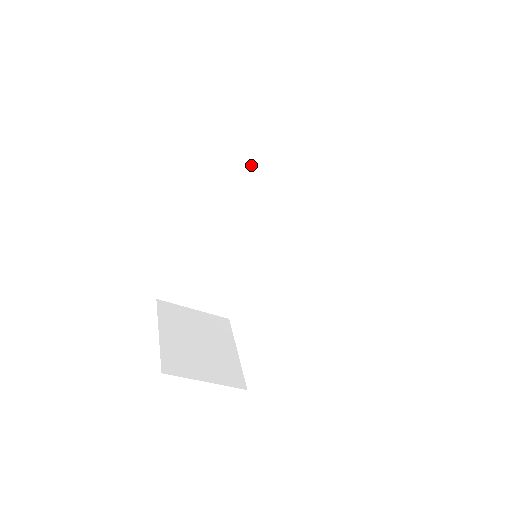
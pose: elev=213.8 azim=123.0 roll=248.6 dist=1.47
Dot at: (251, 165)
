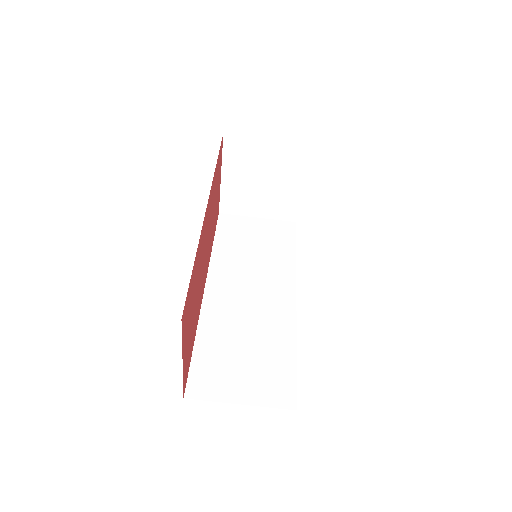
Dot at: (229, 247)
